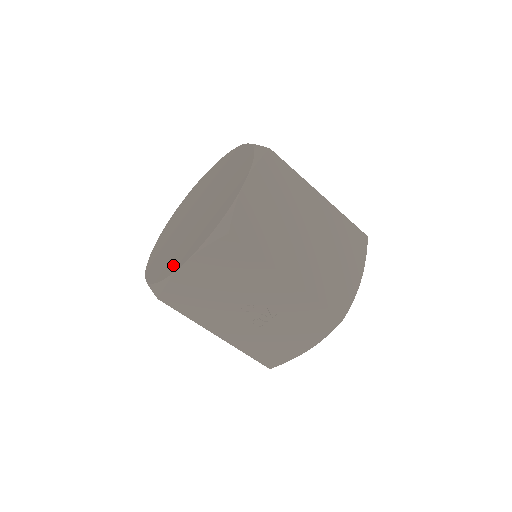
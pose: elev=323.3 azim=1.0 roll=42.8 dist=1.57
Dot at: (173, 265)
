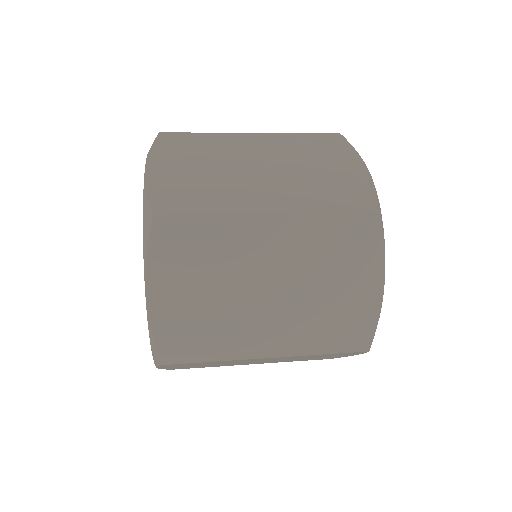
Dot at: occluded
